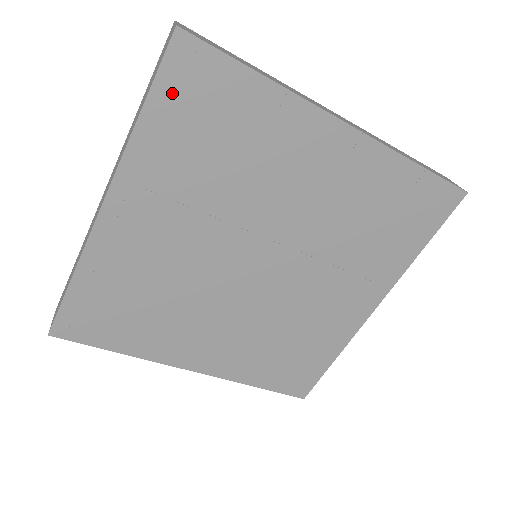
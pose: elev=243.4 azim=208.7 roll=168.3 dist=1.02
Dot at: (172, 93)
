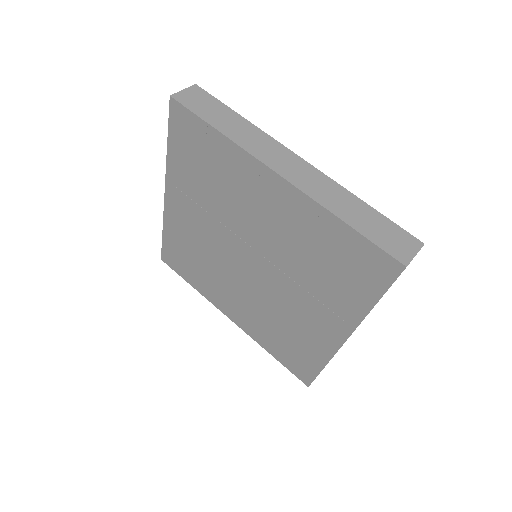
Dot at: (178, 135)
